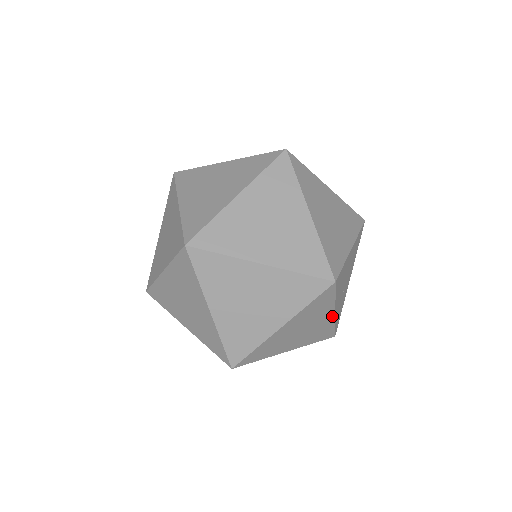
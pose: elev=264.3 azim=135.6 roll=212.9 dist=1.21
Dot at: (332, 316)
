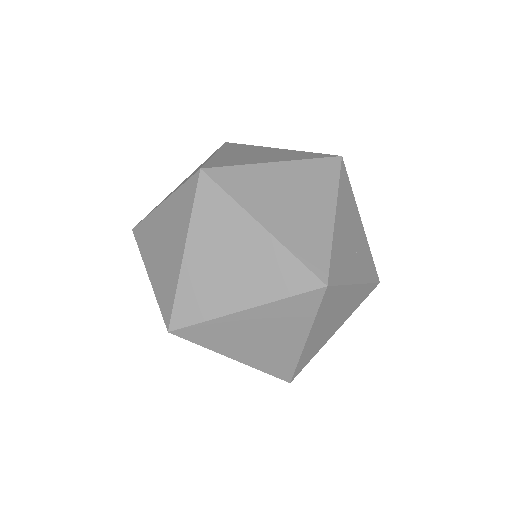
Dot at: (357, 287)
